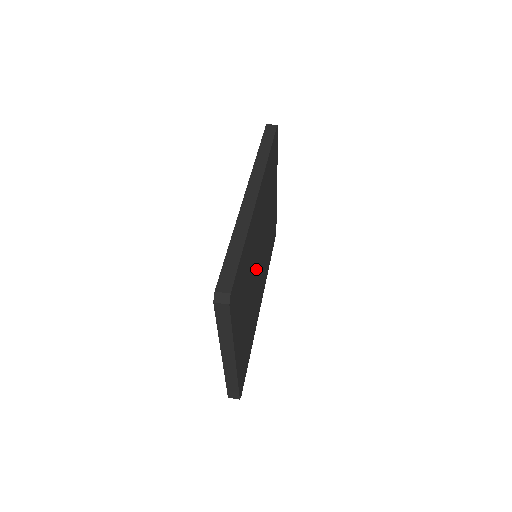
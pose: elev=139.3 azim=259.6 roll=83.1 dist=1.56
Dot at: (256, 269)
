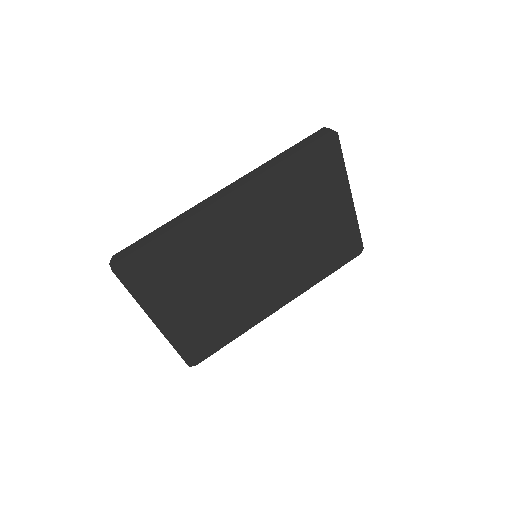
Dot at: (241, 267)
